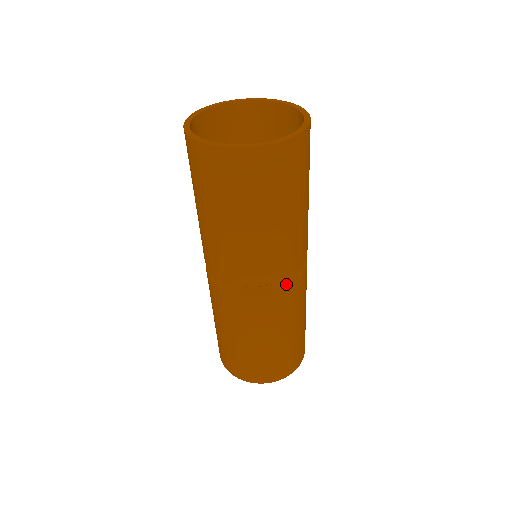
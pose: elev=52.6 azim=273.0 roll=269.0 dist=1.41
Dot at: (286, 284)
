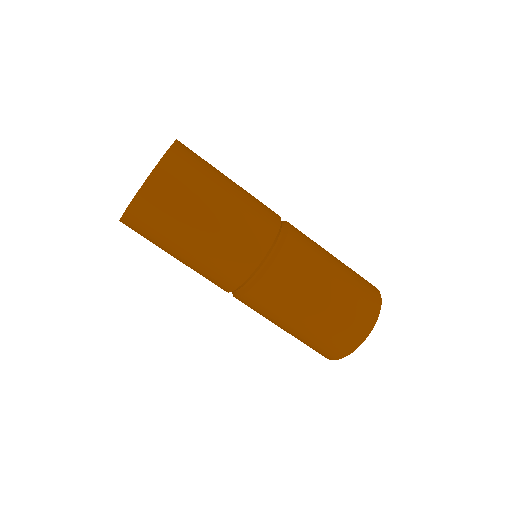
Dot at: (279, 247)
